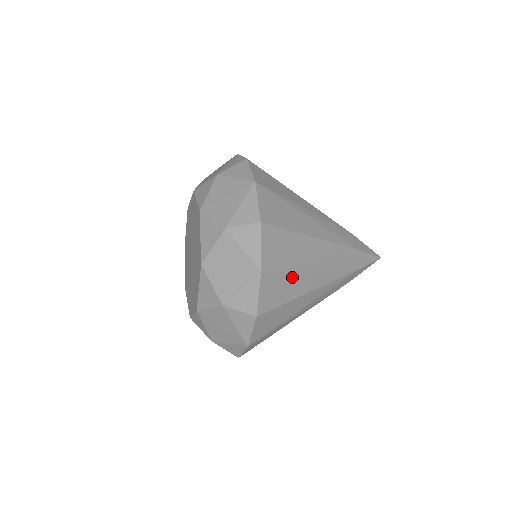
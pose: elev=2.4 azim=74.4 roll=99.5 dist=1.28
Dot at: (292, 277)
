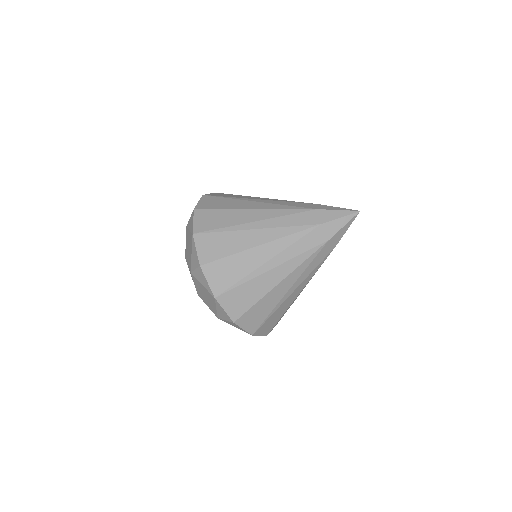
Dot at: (231, 201)
